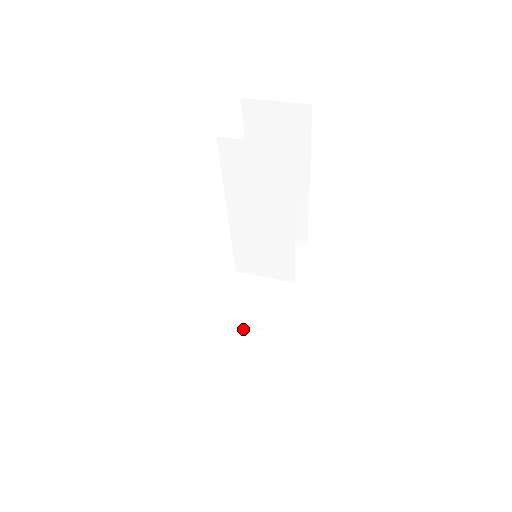
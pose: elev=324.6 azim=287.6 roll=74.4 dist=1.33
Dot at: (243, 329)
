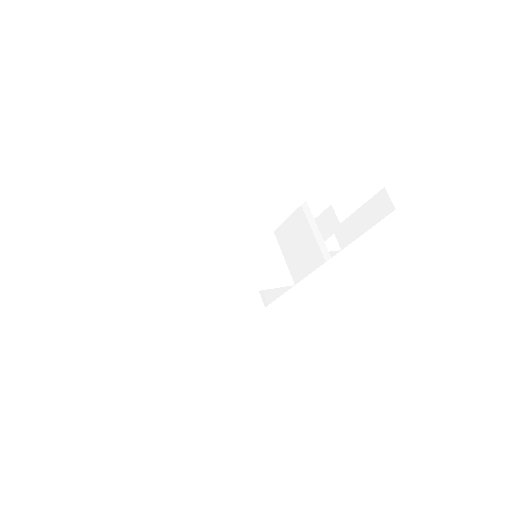
Dot at: occluded
